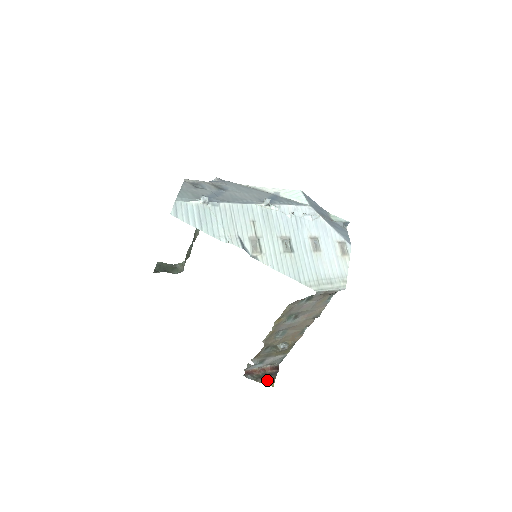
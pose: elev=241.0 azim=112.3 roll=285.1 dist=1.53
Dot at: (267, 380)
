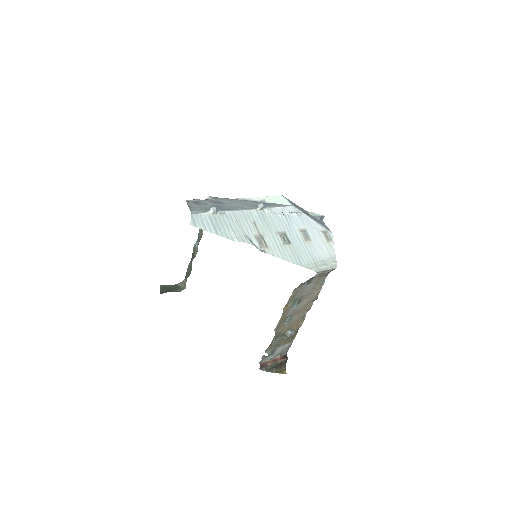
Dot at: (279, 369)
